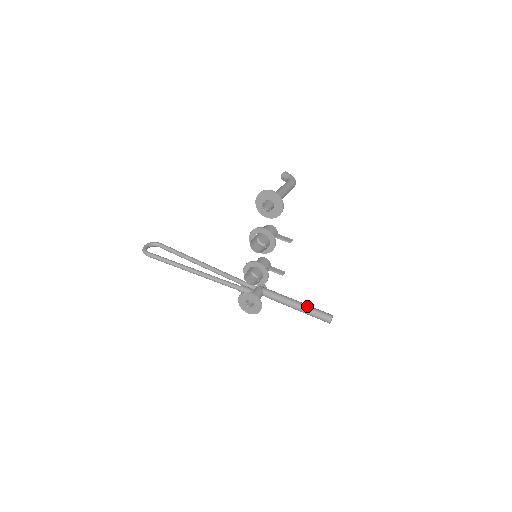
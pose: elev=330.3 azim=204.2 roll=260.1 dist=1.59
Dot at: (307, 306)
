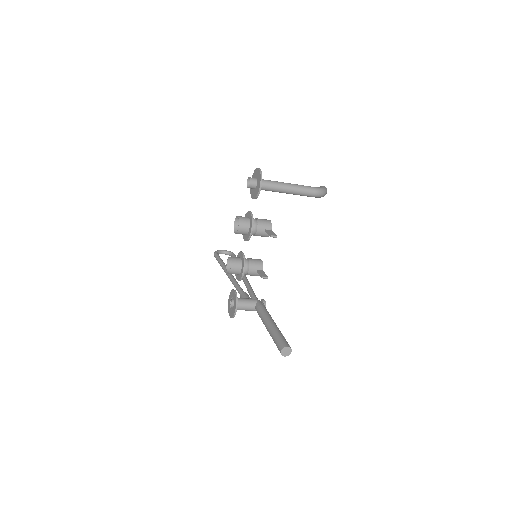
Dot at: (276, 328)
